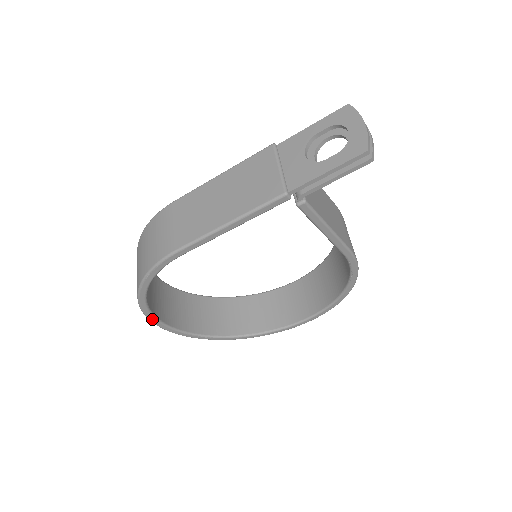
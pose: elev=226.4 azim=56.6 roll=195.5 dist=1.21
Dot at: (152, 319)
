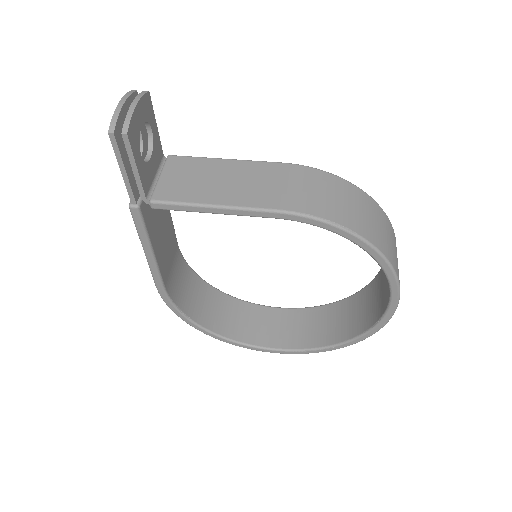
Dot at: (240, 345)
